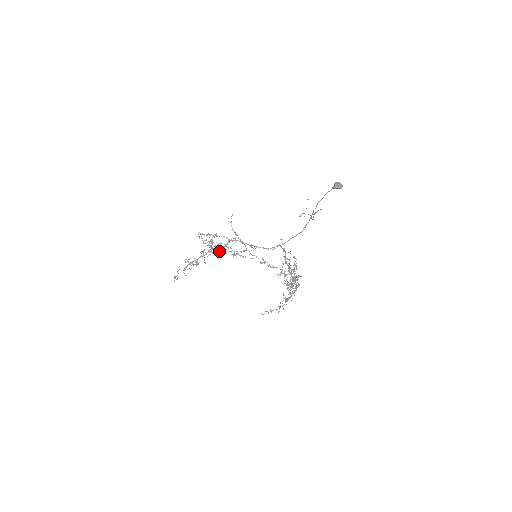
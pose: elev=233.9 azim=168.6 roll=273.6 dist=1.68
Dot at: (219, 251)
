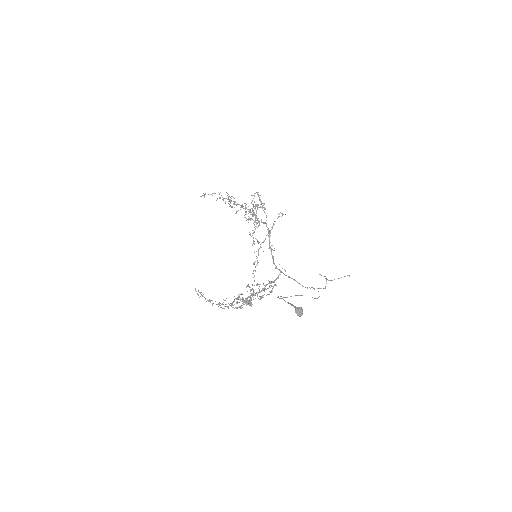
Dot at: (250, 219)
